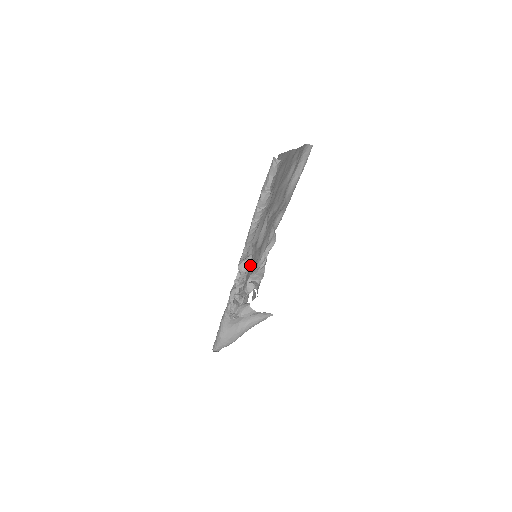
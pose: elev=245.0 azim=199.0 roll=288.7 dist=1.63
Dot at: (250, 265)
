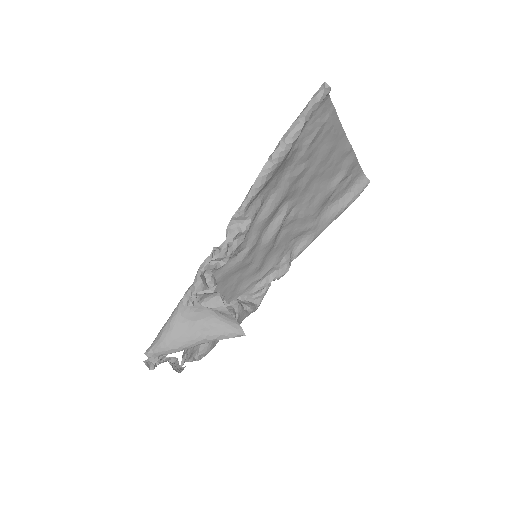
Dot at: (243, 239)
